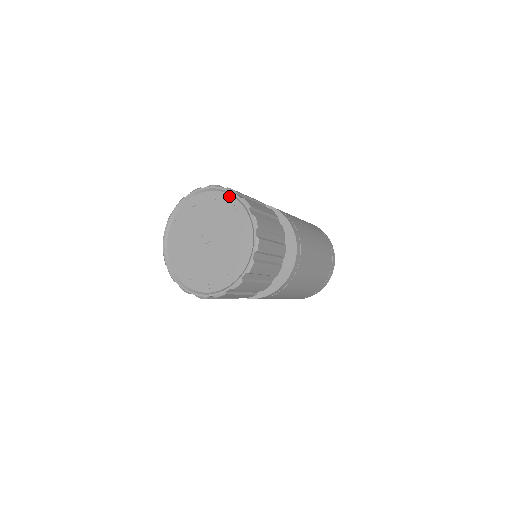
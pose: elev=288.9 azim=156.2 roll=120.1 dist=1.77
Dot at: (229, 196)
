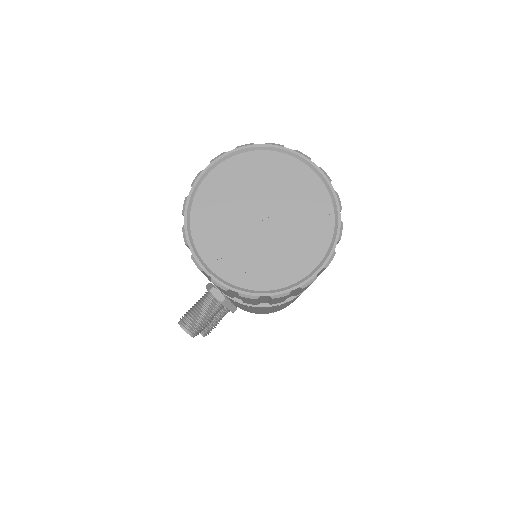
Dot at: (274, 153)
